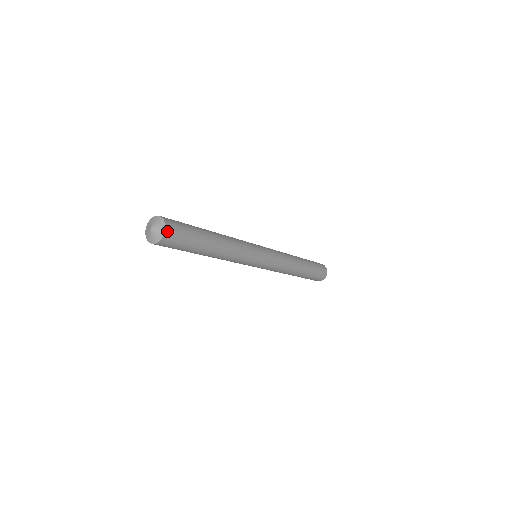
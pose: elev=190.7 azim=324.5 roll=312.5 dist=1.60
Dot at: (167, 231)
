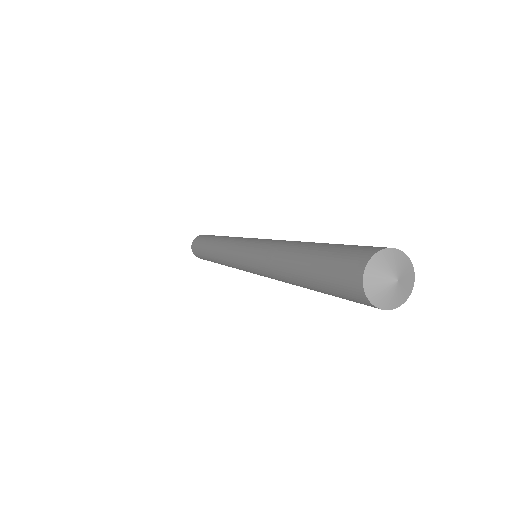
Dot at: (405, 260)
